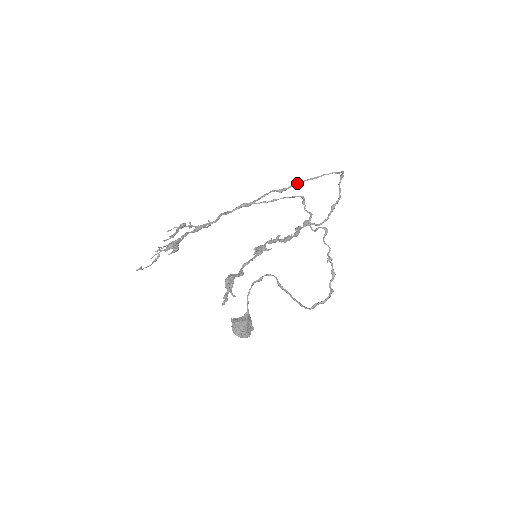
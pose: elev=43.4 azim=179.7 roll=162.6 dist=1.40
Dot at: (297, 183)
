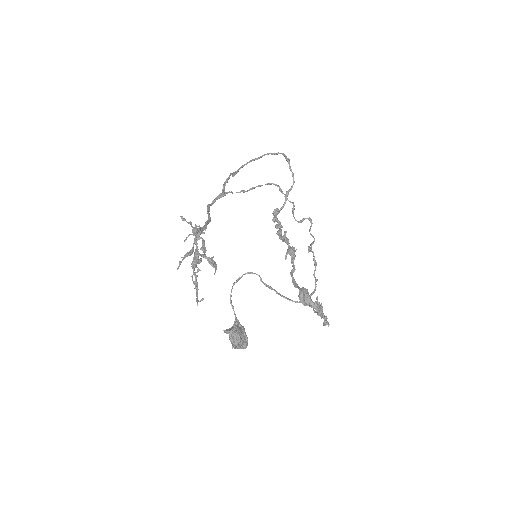
Dot at: (244, 165)
